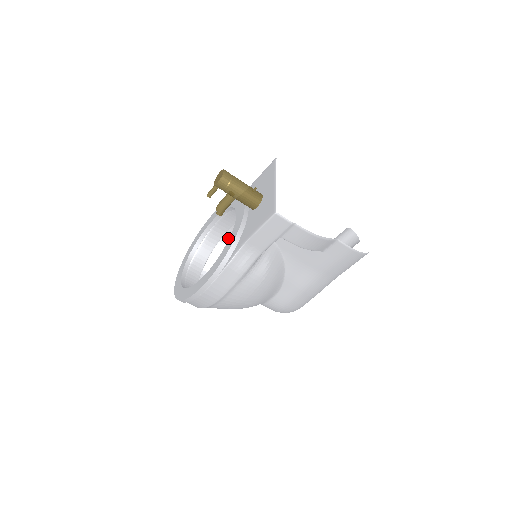
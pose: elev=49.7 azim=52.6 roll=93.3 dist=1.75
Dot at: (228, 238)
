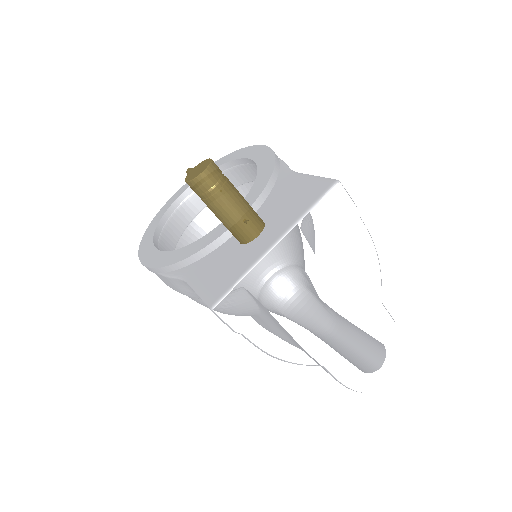
Dot at: occluded
